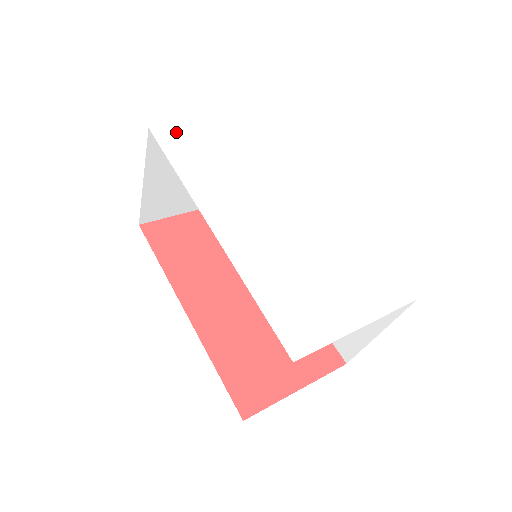
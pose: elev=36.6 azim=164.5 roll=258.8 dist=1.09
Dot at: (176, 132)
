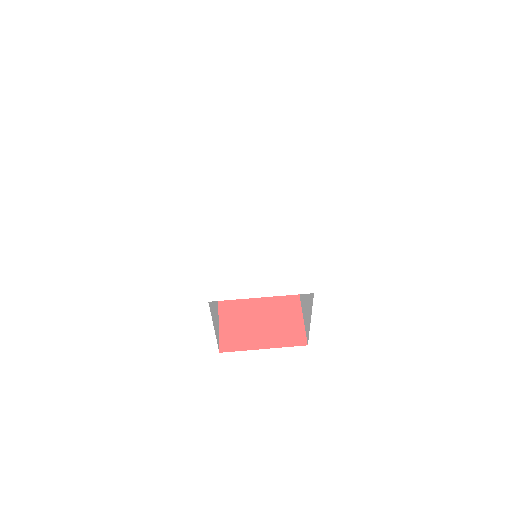
Dot at: (221, 175)
